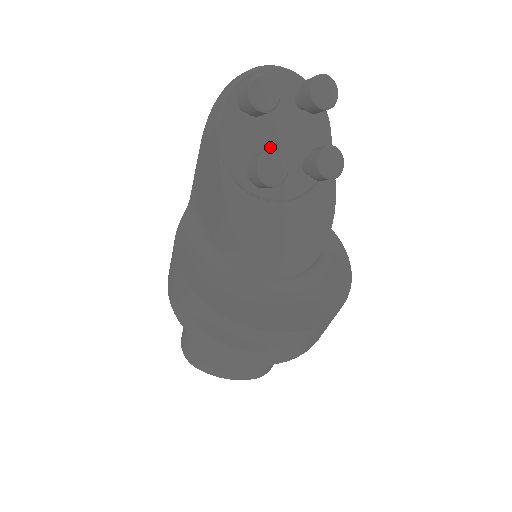
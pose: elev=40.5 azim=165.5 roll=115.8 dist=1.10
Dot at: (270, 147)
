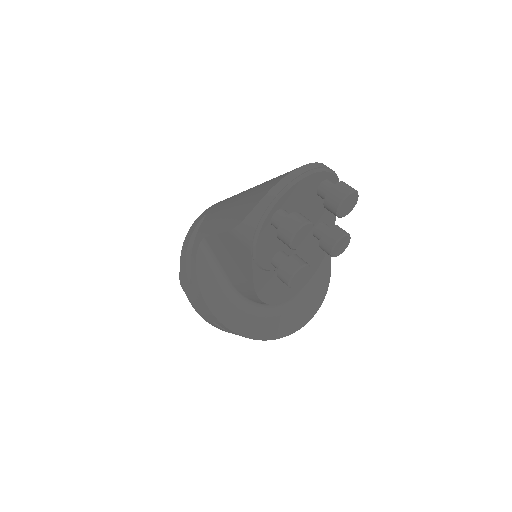
Dot at: occluded
